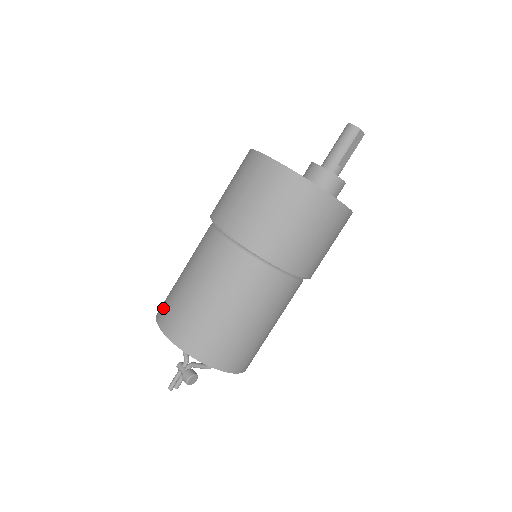
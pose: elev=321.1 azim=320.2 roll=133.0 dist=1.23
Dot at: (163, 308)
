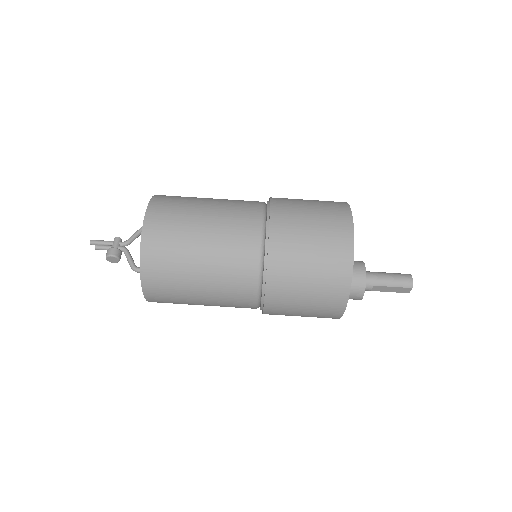
Dot at: (166, 199)
